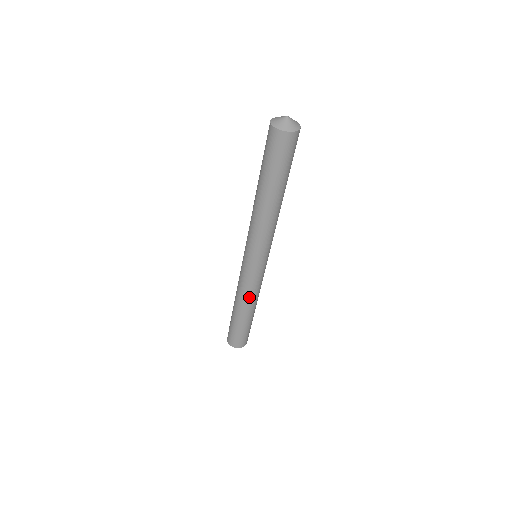
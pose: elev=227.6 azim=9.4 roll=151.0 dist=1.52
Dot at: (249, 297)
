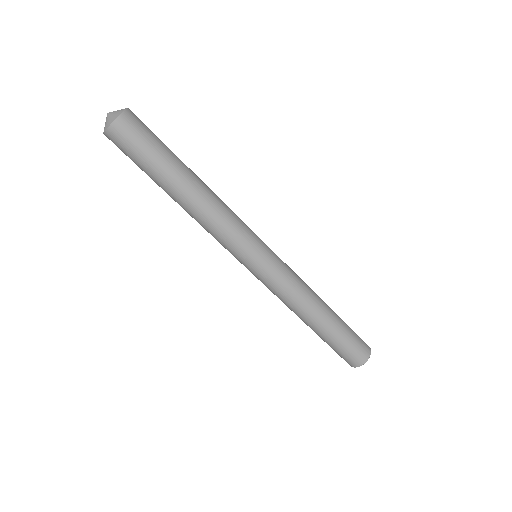
Dot at: (295, 302)
